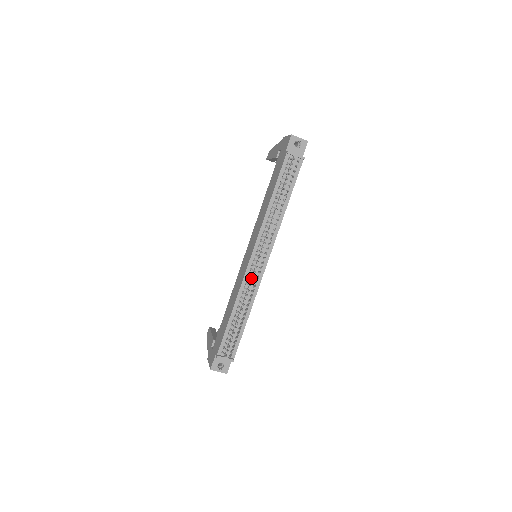
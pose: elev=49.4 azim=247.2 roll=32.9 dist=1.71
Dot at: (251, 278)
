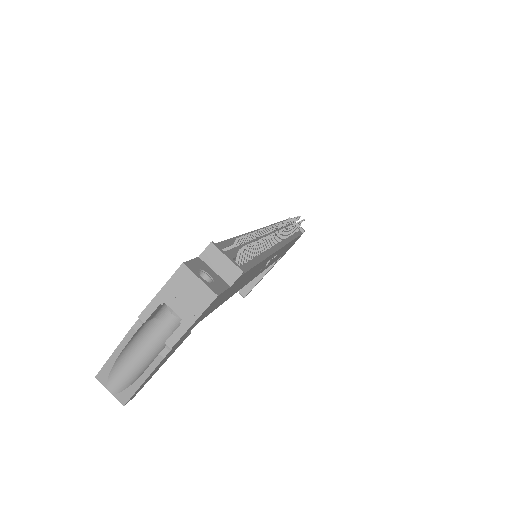
Dot at: occluded
